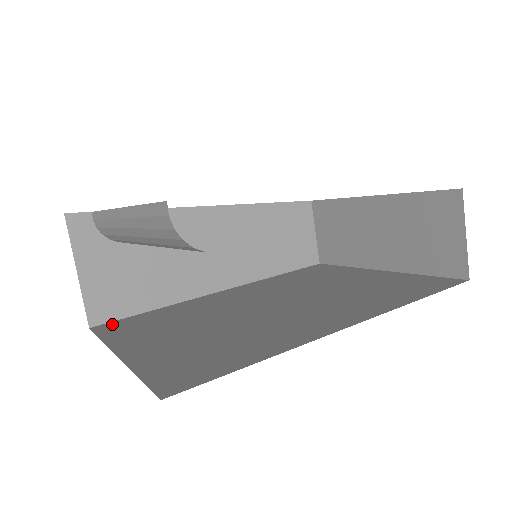
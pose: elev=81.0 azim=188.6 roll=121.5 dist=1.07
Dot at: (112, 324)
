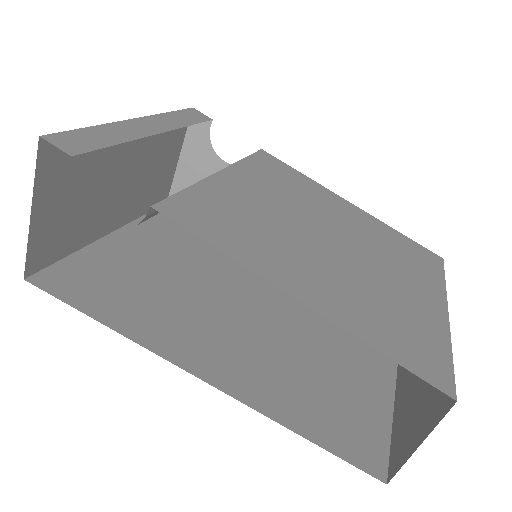
Dot at: occluded
